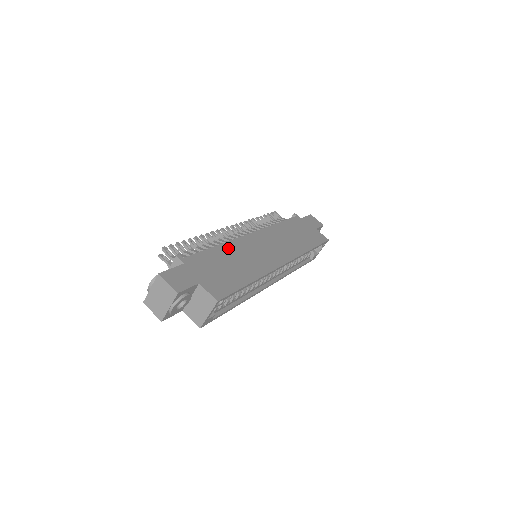
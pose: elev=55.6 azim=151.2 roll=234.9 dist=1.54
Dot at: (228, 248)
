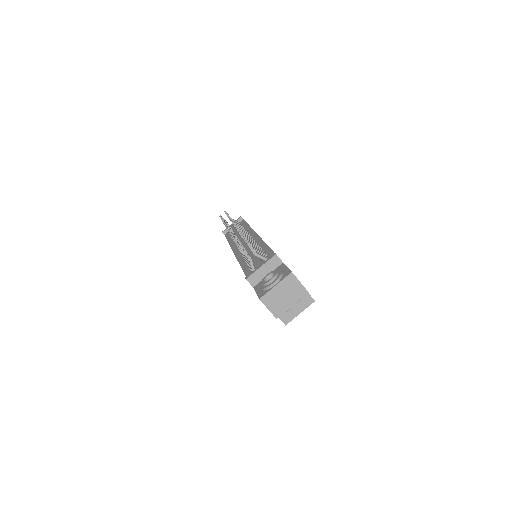
Dot at: occluded
